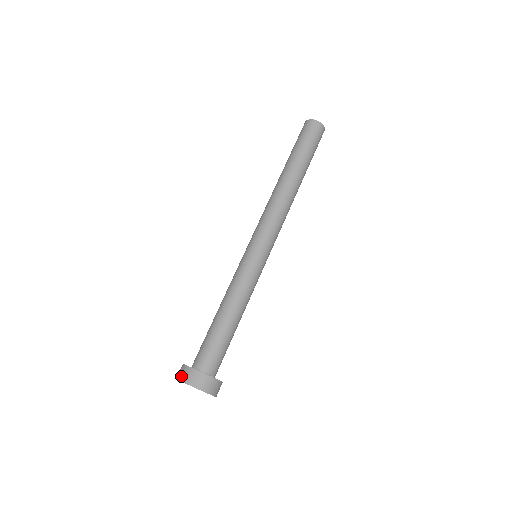
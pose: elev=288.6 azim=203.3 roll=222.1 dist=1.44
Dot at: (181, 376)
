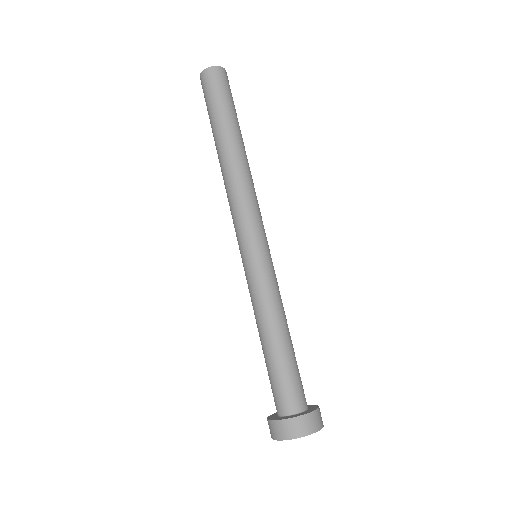
Dot at: (270, 433)
